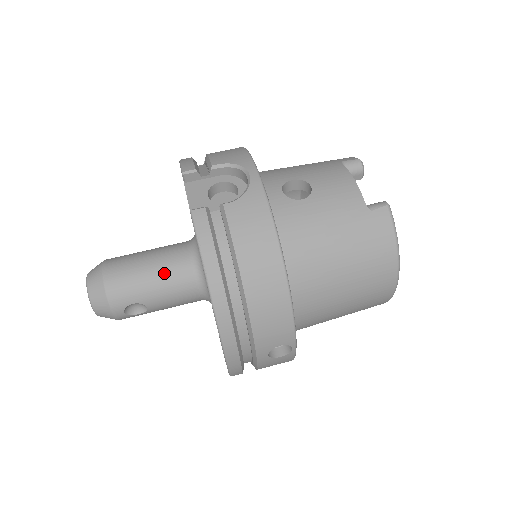
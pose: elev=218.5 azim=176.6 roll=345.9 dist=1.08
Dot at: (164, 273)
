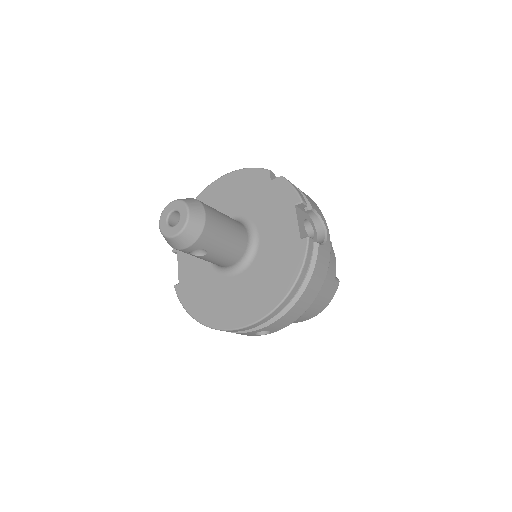
Dot at: (234, 242)
